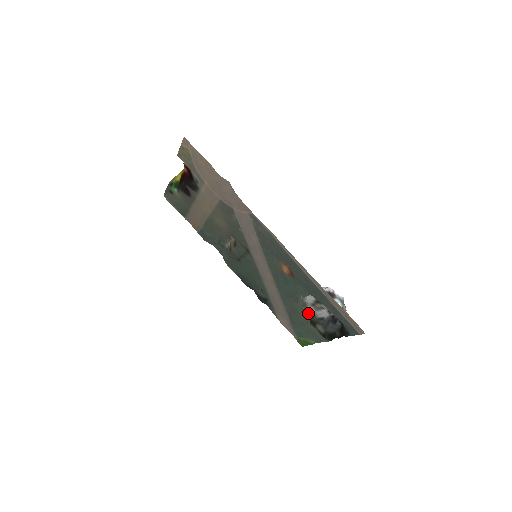
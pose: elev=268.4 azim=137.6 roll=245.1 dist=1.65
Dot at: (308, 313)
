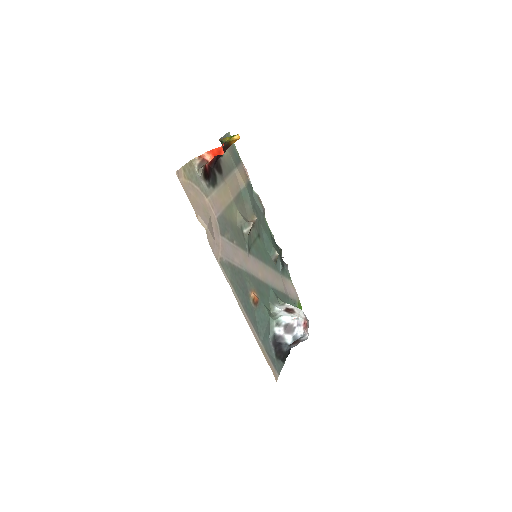
Dot at: occluded
